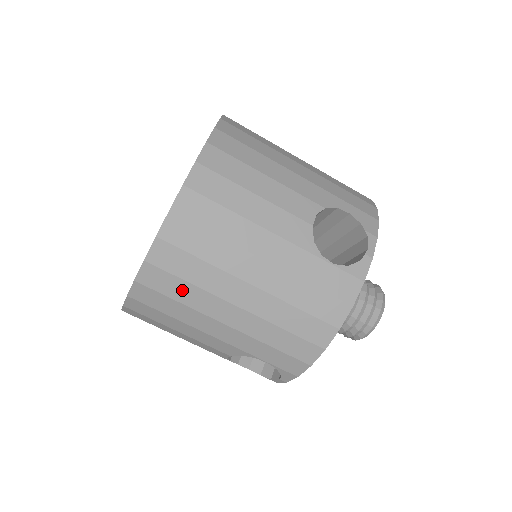
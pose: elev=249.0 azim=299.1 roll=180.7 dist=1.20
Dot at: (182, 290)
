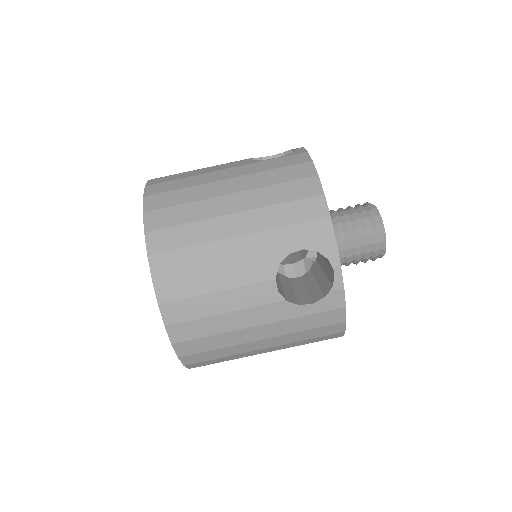
Dot at: (186, 234)
